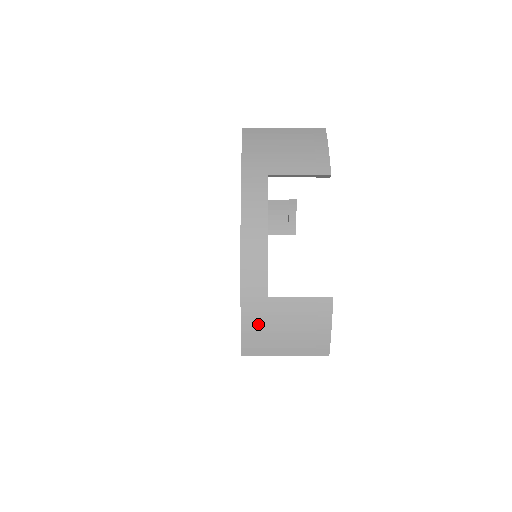
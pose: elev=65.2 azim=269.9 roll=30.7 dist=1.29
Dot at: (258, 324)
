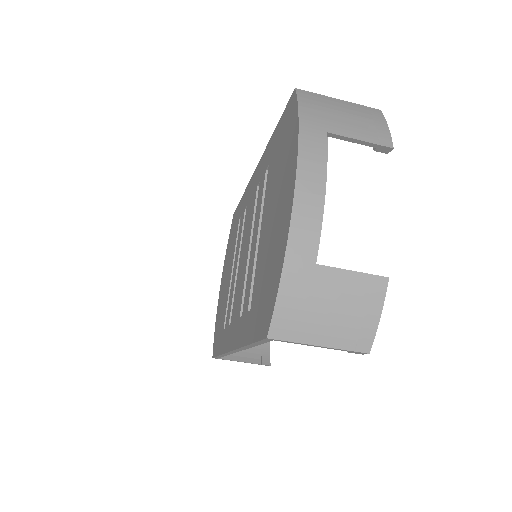
Dot at: (298, 297)
